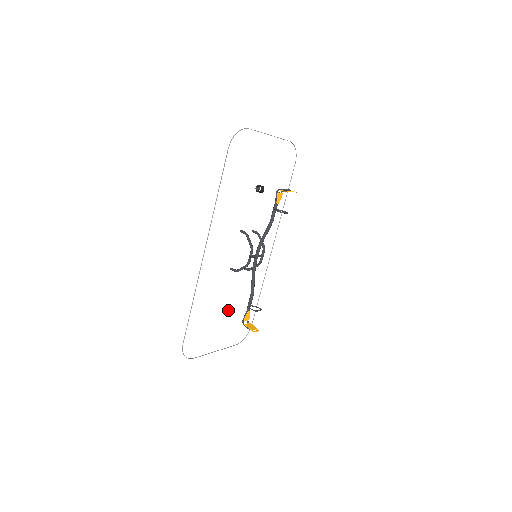
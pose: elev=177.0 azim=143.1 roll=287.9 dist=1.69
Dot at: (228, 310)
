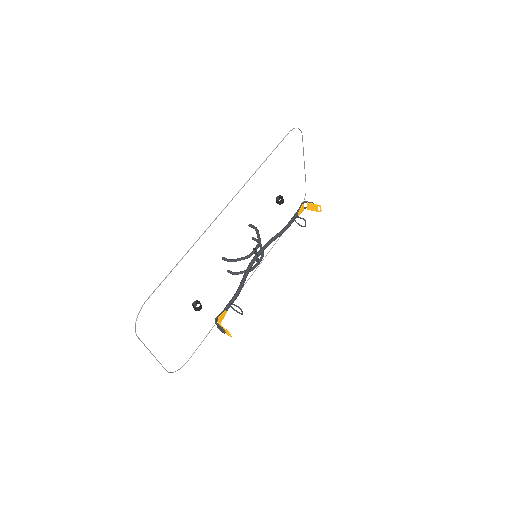
Dot at: (194, 307)
